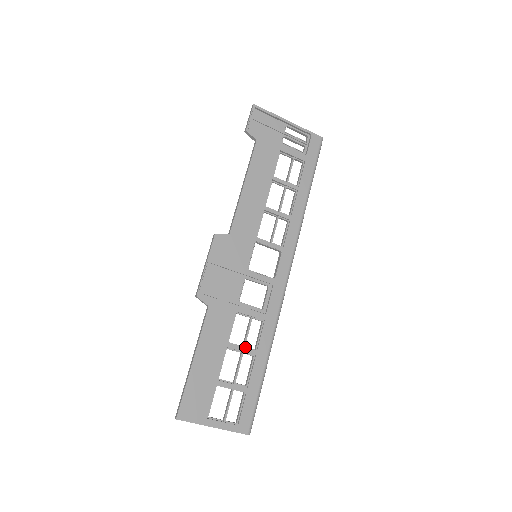
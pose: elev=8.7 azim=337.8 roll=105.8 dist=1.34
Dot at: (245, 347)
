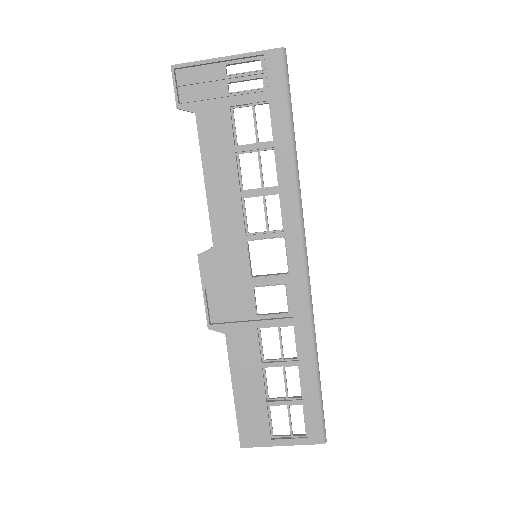
Dot at: (284, 360)
